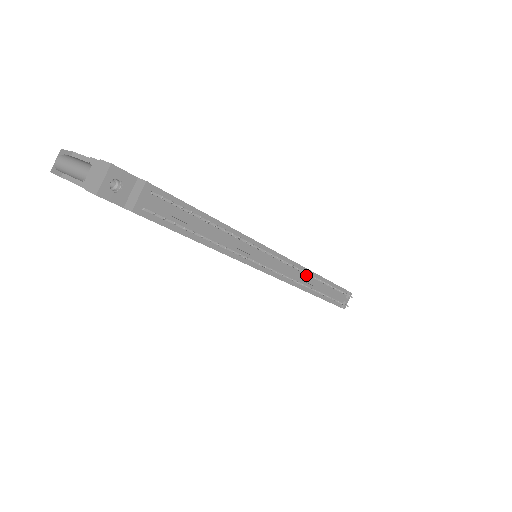
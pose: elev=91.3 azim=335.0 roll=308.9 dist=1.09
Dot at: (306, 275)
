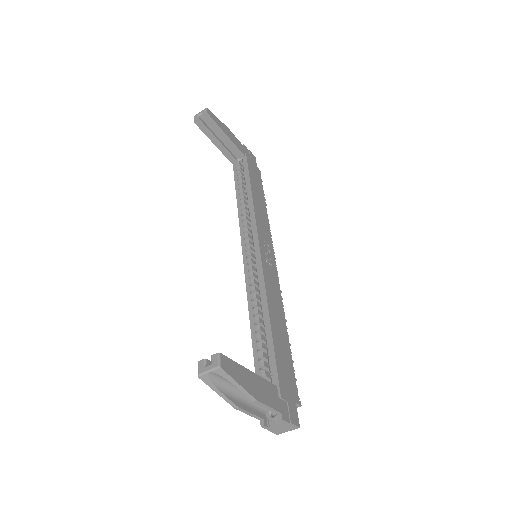
Dot at: occluded
